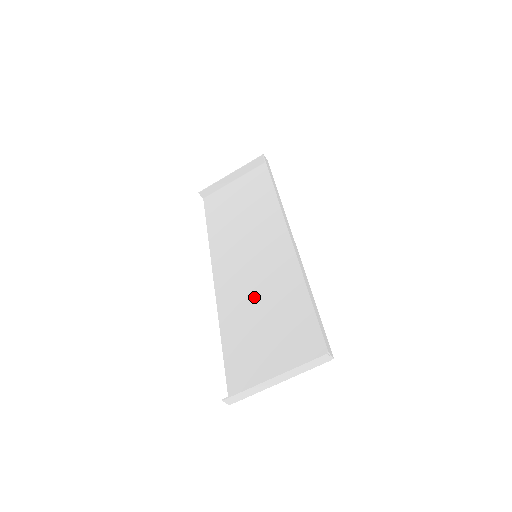
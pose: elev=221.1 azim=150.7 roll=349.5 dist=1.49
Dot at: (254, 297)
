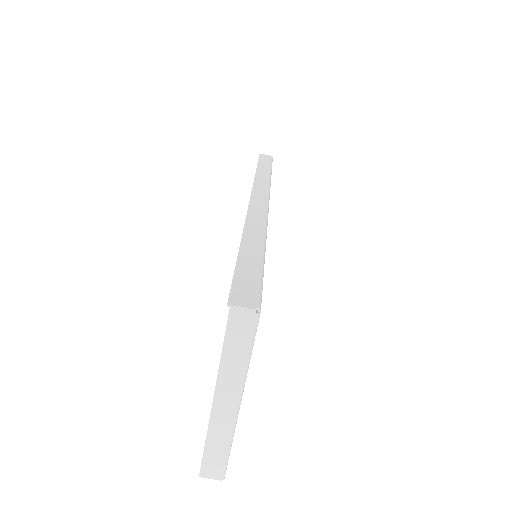
Dot at: occluded
